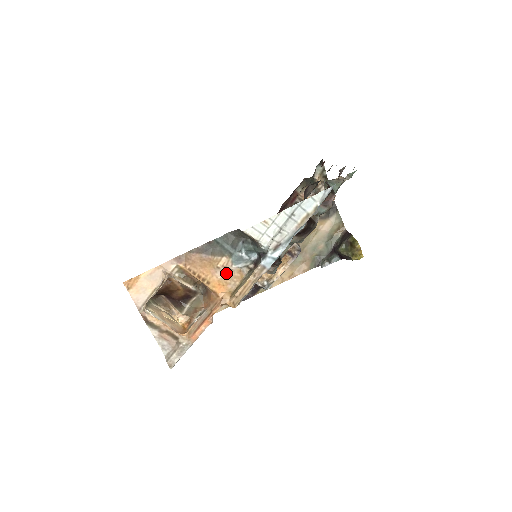
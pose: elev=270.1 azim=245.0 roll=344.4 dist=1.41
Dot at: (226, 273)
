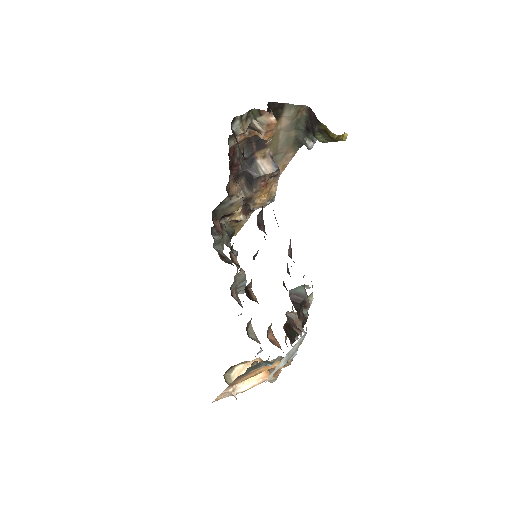
Dot at: occluded
